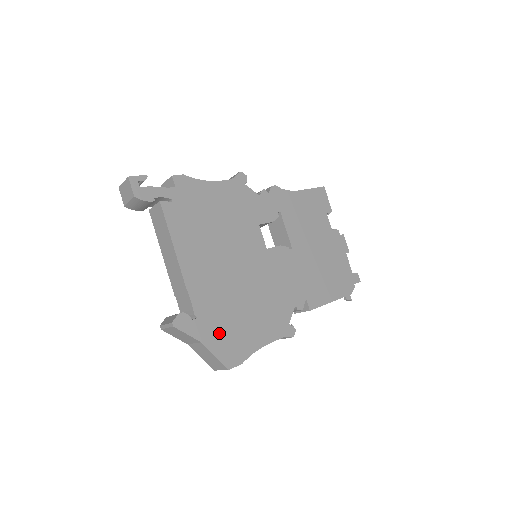
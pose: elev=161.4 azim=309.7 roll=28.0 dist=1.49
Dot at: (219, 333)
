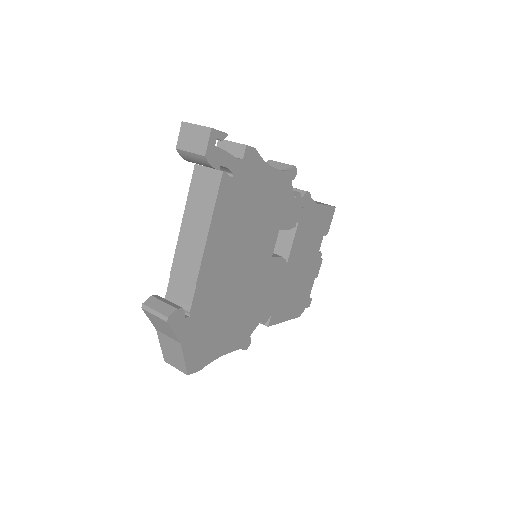
Dot at: (198, 336)
